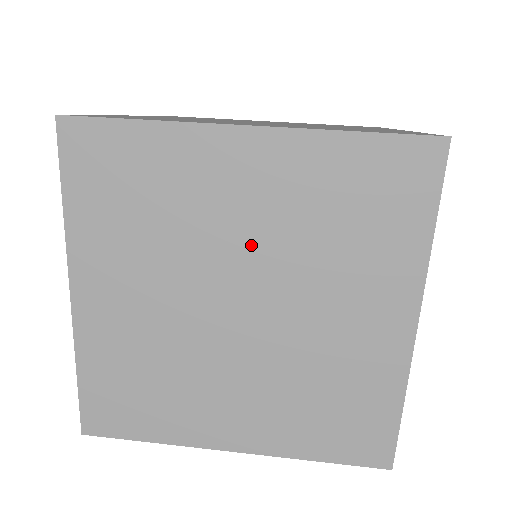
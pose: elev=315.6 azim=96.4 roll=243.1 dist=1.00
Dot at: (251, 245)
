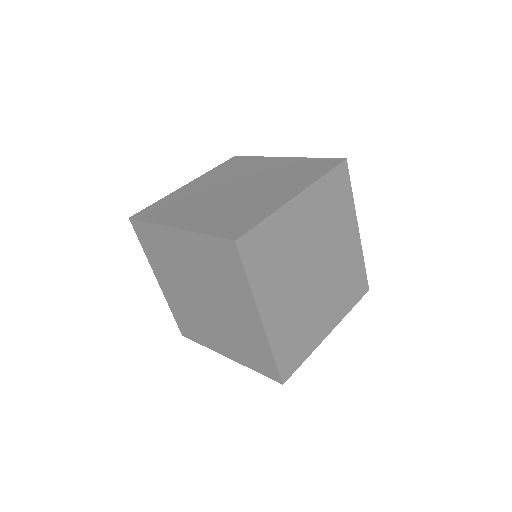
Dot at: (196, 274)
